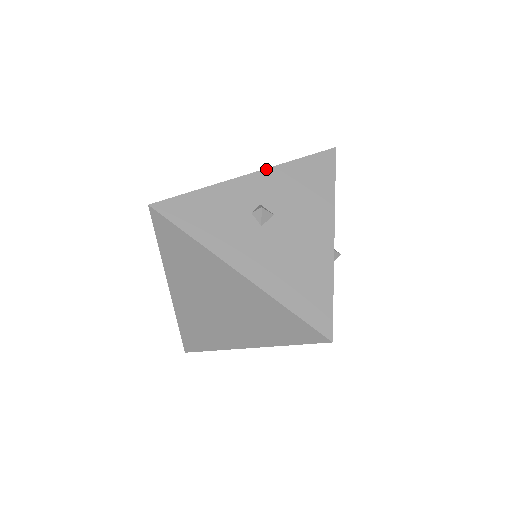
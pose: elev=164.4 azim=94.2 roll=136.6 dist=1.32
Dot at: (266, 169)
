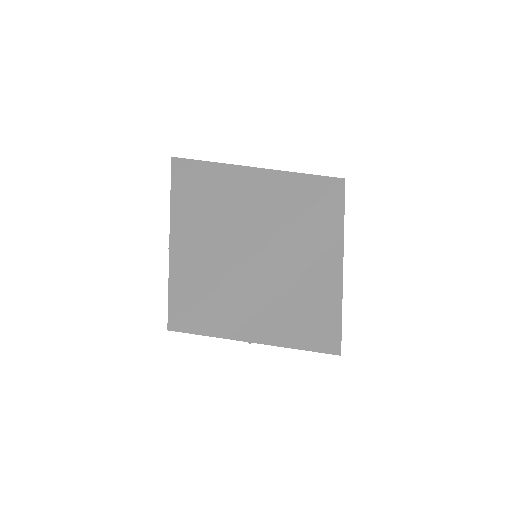
Dot at: occluded
